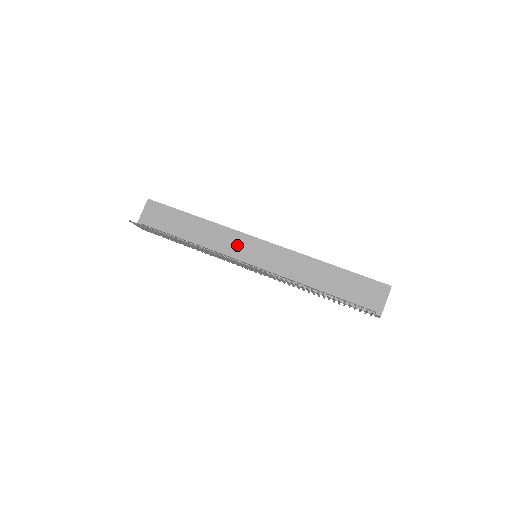
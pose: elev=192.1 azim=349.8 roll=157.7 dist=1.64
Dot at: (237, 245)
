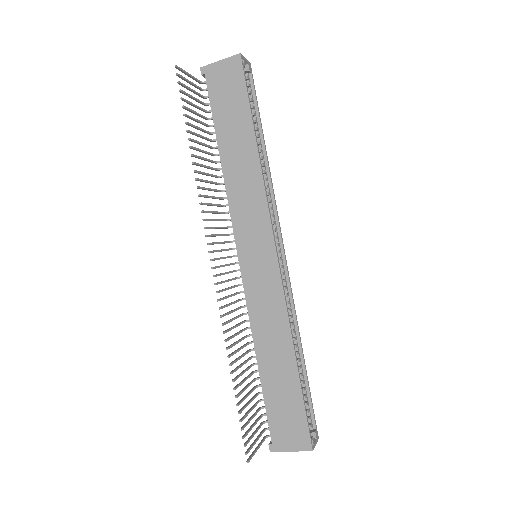
Dot at: (251, 225)
